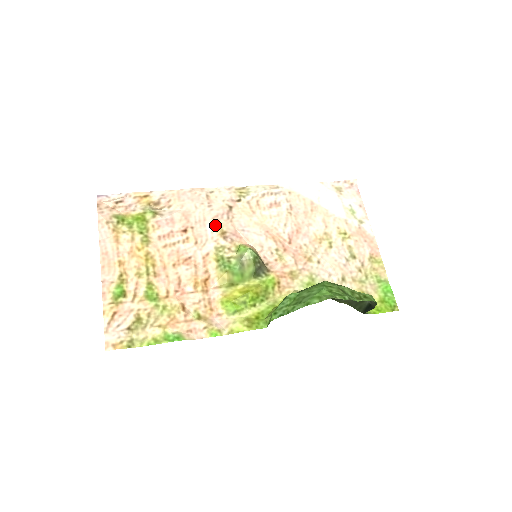
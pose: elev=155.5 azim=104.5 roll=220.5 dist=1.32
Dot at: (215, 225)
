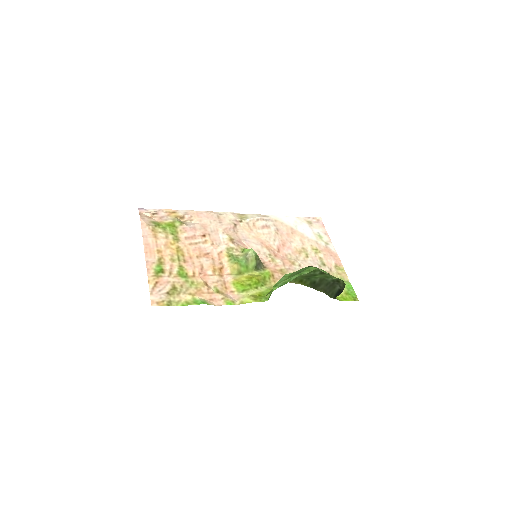
Dot at: (225, 234)
